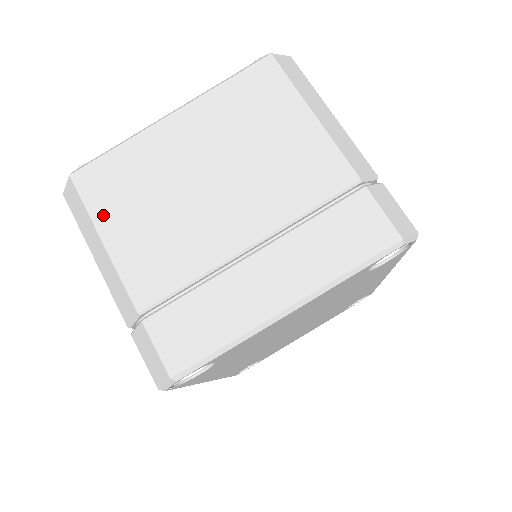
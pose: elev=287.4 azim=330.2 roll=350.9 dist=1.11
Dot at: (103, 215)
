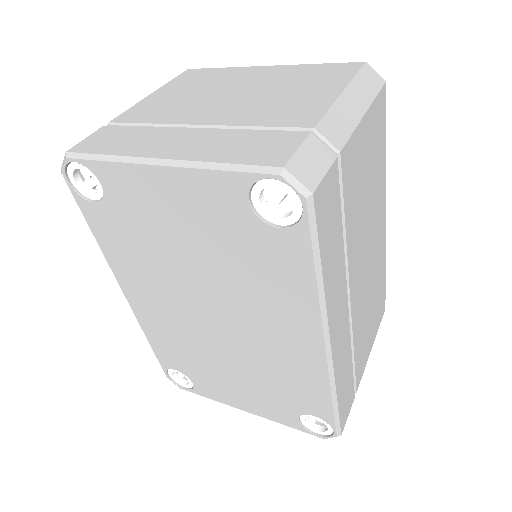
Dot at: (171, 85)
